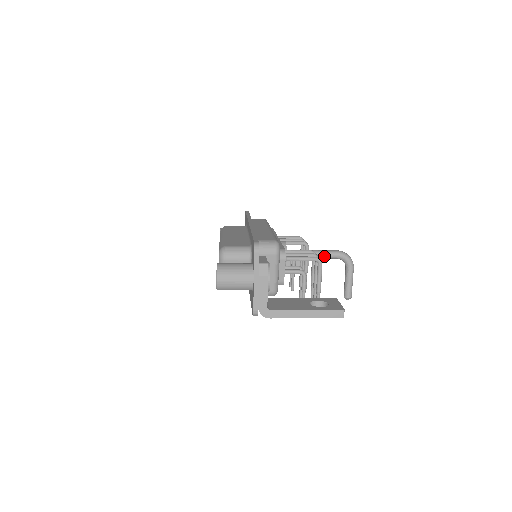
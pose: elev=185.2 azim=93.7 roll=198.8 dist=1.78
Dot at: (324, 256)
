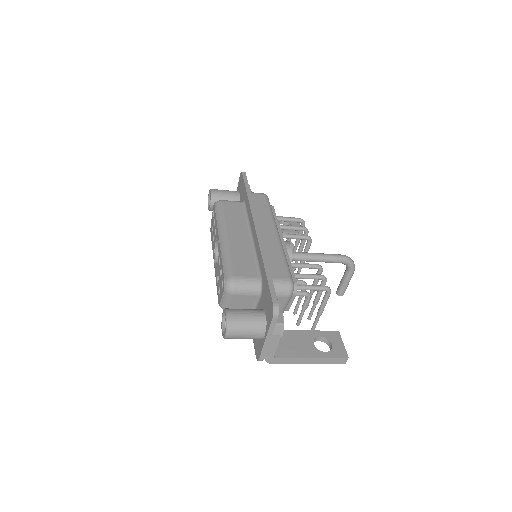
Dot at: (328, 261)
